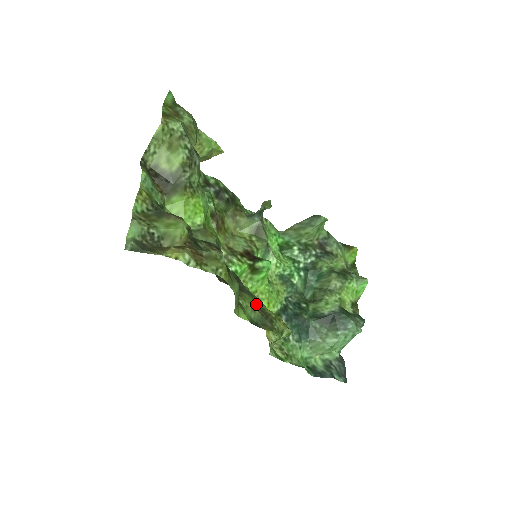
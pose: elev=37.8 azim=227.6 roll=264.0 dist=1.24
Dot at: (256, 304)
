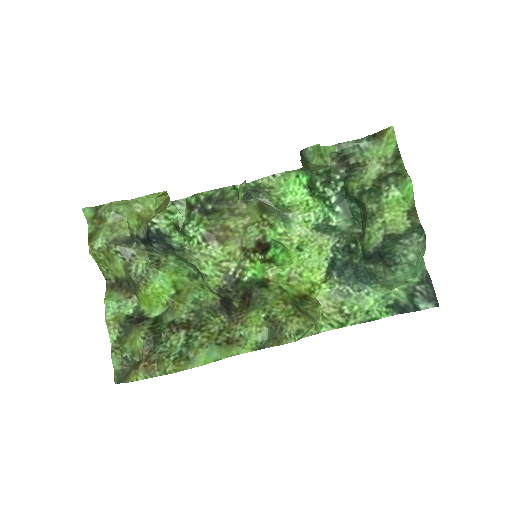
Dot at: (266, 316)
